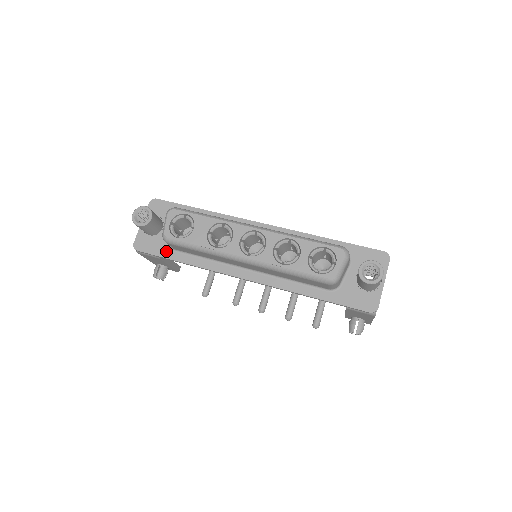
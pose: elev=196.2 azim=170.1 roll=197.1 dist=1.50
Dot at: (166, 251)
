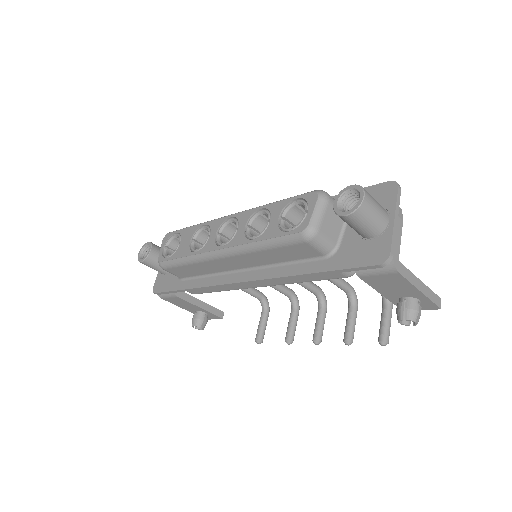
Dot at: (175, 284)
